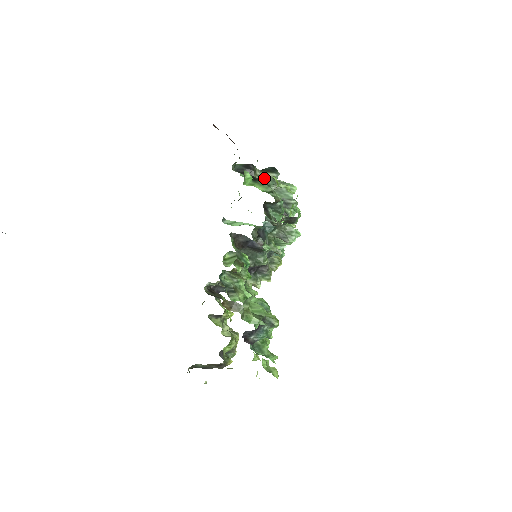
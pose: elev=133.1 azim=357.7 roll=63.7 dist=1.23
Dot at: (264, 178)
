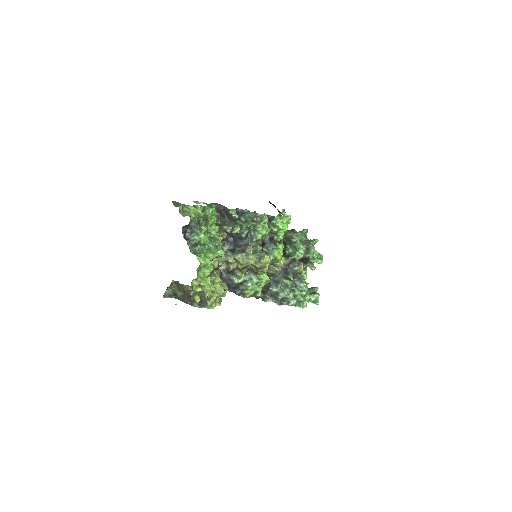
Dot at: occluded
